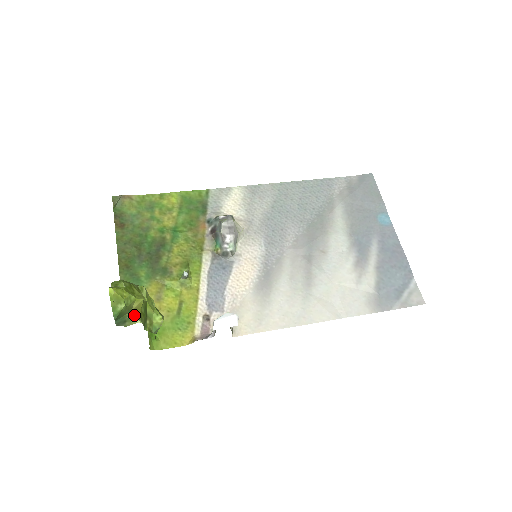
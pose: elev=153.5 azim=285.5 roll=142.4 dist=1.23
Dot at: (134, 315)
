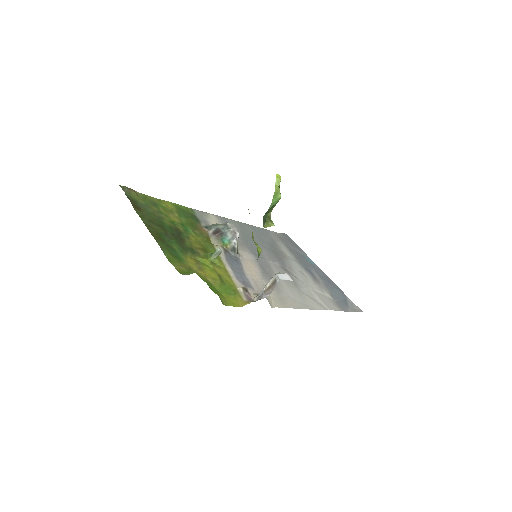
Dot at: (270, 218)
